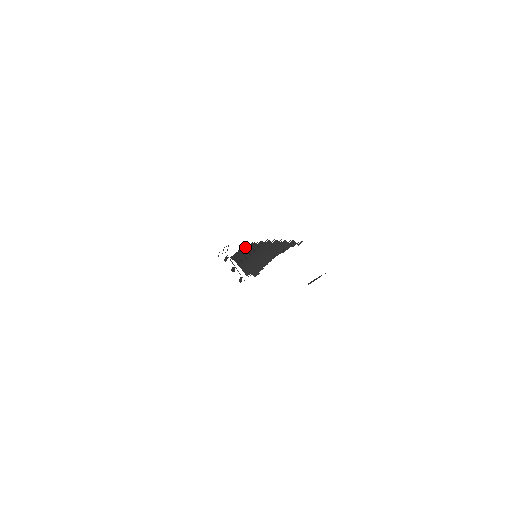
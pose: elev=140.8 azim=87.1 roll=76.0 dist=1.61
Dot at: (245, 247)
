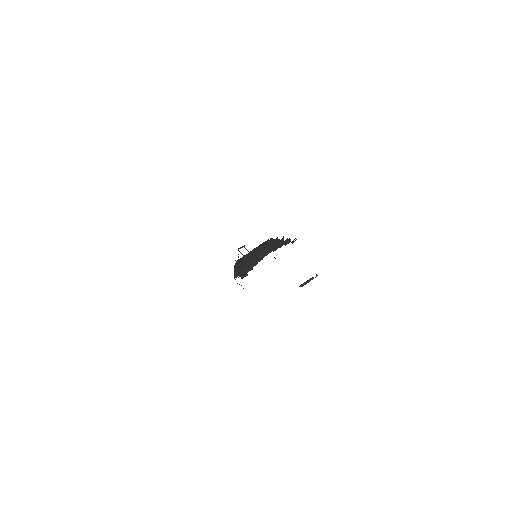
Dot at: (256, 247)
